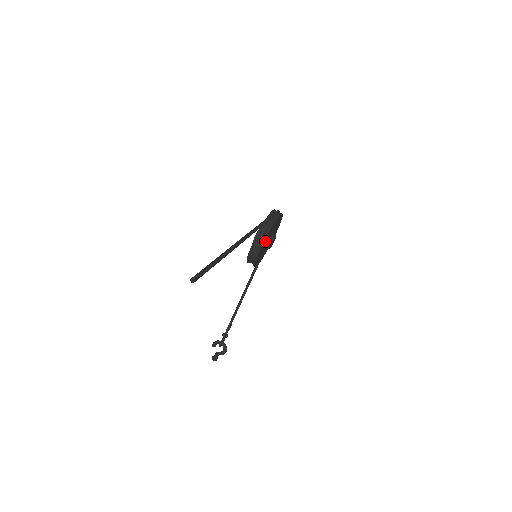
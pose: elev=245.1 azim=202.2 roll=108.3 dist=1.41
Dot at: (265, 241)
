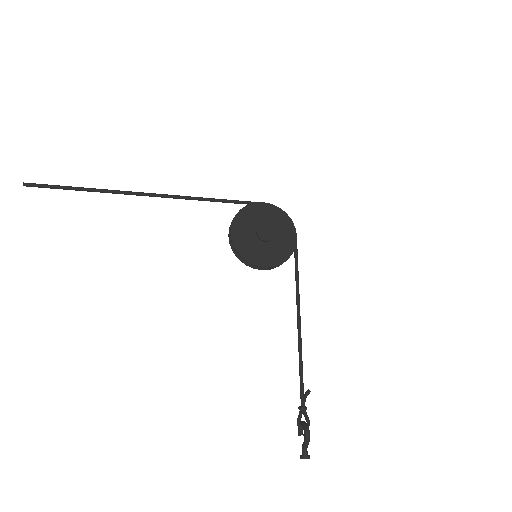
Dot at: (243, 228)
